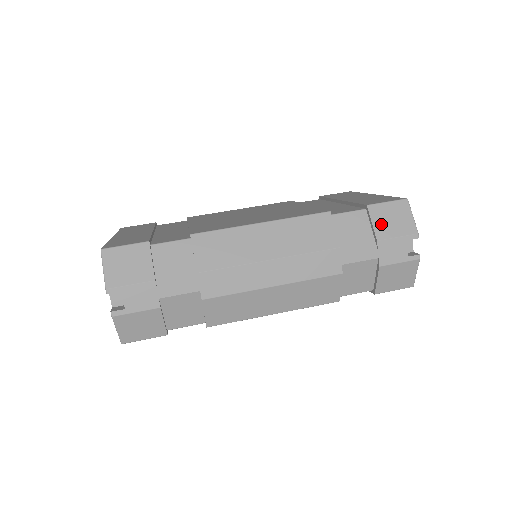
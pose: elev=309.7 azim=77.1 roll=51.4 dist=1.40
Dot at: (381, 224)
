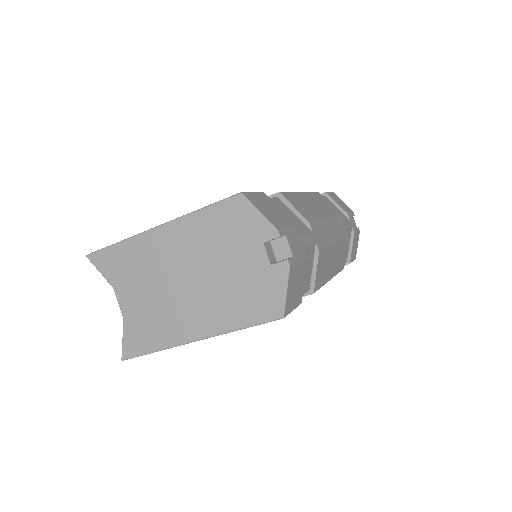
Dot at: (340, 204)
